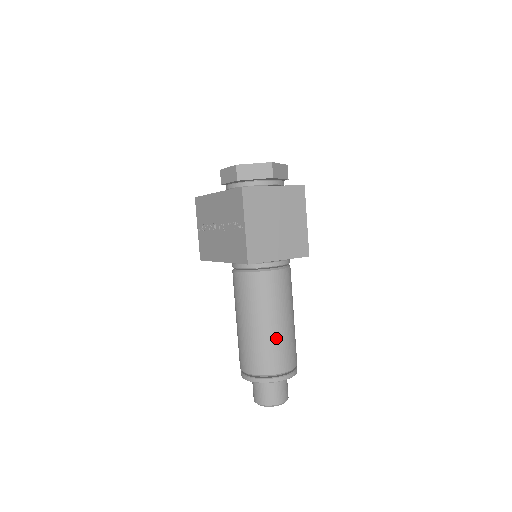
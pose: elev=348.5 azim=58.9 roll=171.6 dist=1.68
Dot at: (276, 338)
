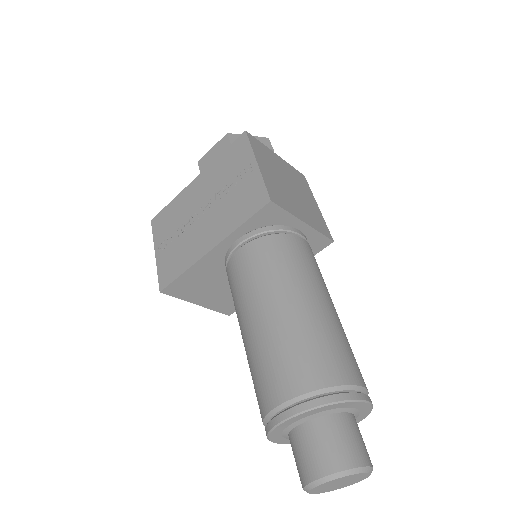
Dot at: (329, 324)
